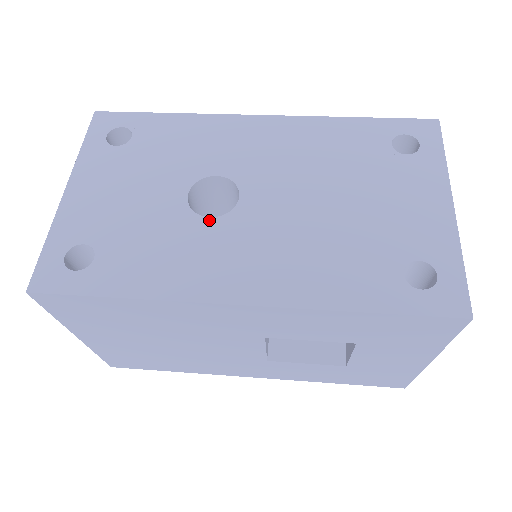
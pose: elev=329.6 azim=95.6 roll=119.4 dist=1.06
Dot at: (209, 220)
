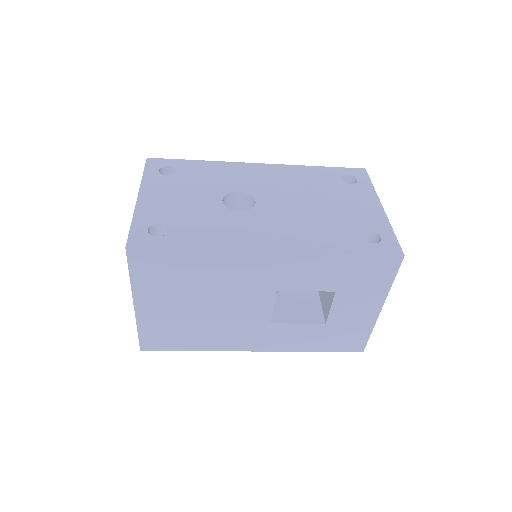
Dot at: (239, 212)
